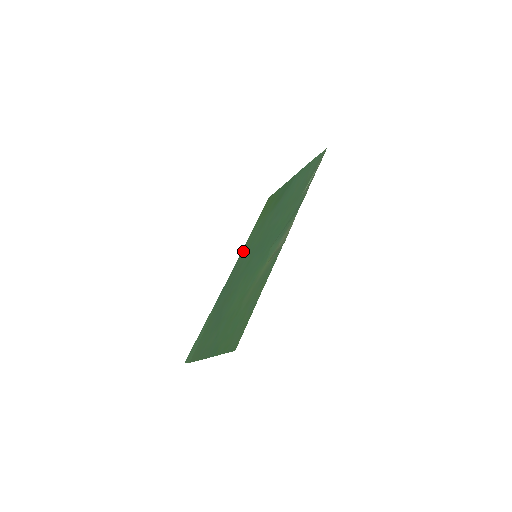
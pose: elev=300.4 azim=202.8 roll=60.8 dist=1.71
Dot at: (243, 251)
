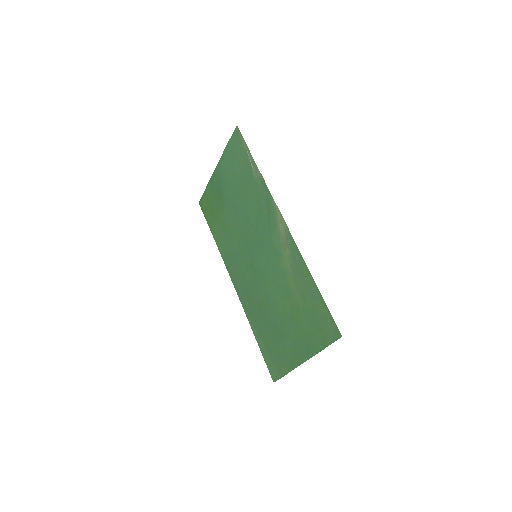
Dot at: (227, 261)
